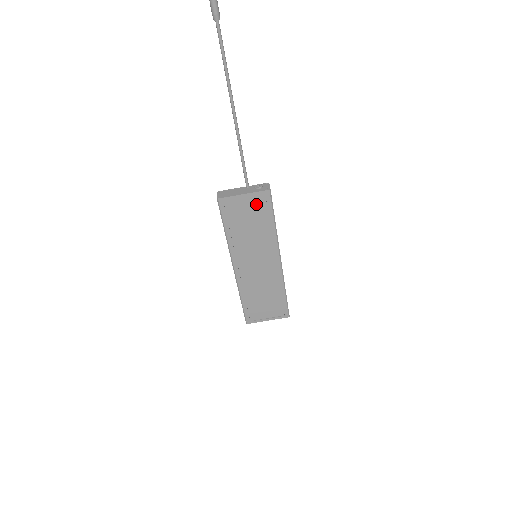
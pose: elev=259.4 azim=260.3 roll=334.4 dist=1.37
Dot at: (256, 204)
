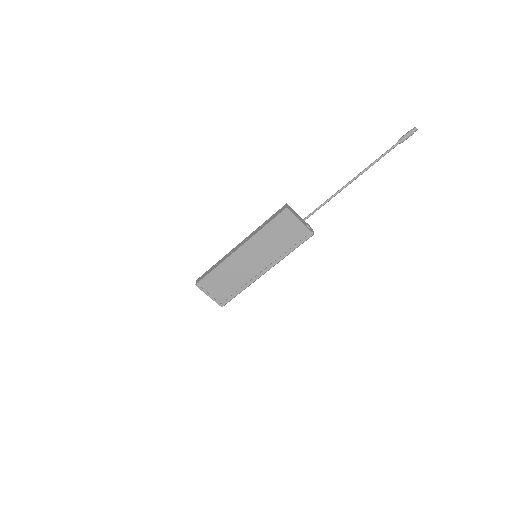
Dot at: (298, 233)
